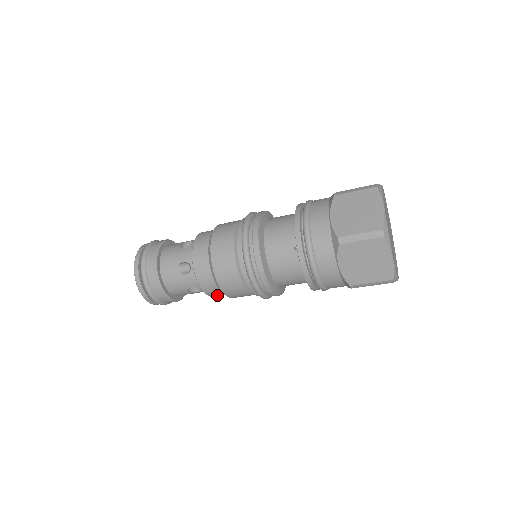
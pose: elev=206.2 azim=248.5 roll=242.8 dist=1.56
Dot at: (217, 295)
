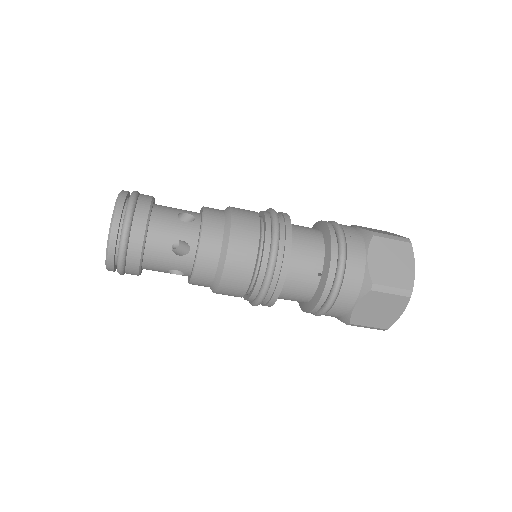
Dot at: (198, 285)
